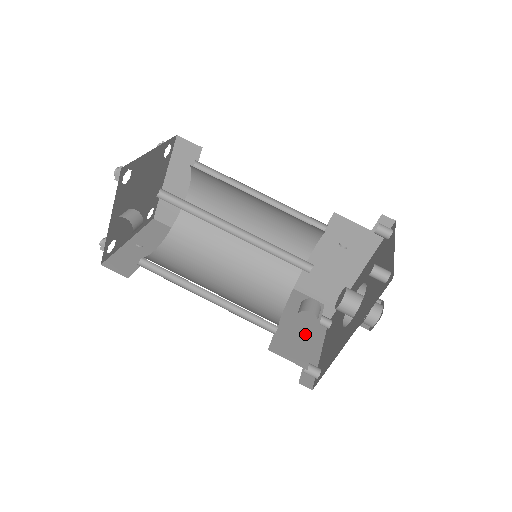
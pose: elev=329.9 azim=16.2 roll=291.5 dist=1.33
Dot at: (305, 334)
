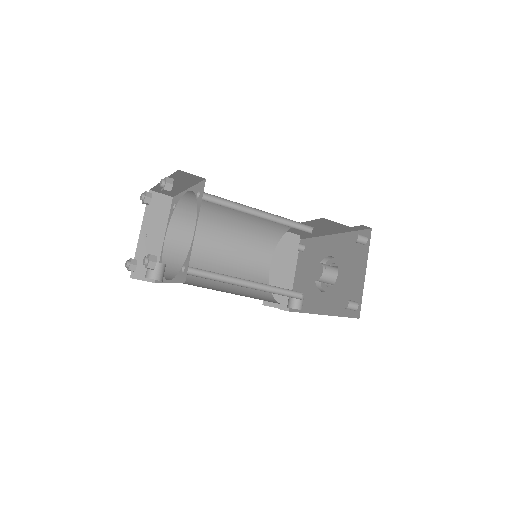
Dot at: (286, 277)
